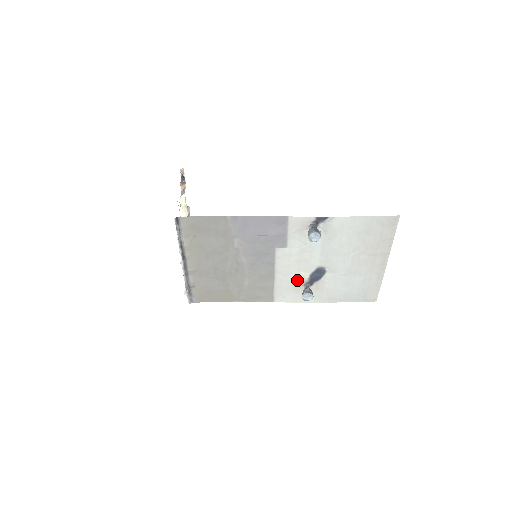
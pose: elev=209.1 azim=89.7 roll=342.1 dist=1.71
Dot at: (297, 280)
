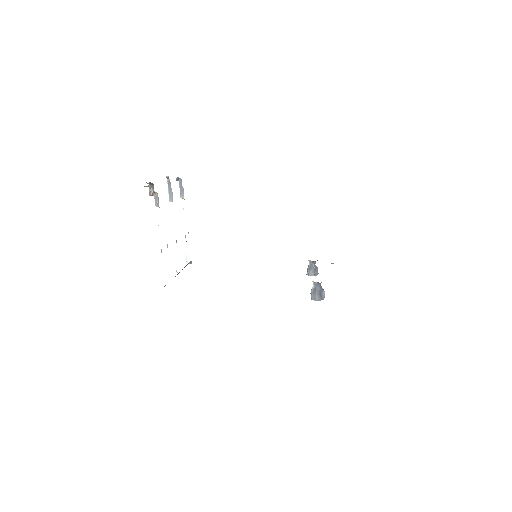
Dot at: occluded
